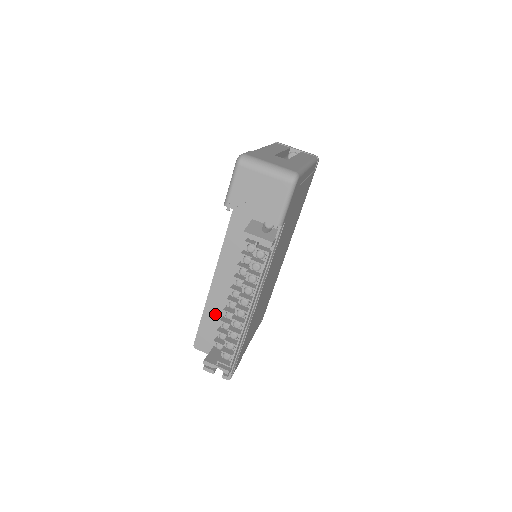
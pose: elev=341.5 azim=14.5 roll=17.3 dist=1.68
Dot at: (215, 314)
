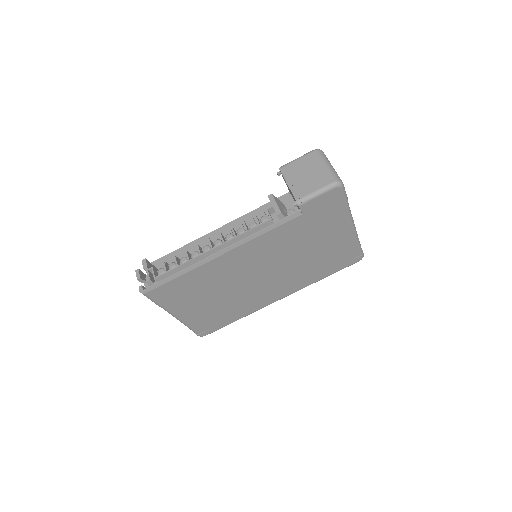
Dot at: occluded
